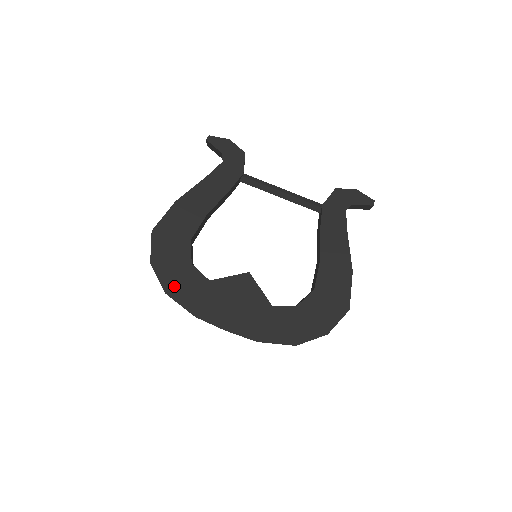
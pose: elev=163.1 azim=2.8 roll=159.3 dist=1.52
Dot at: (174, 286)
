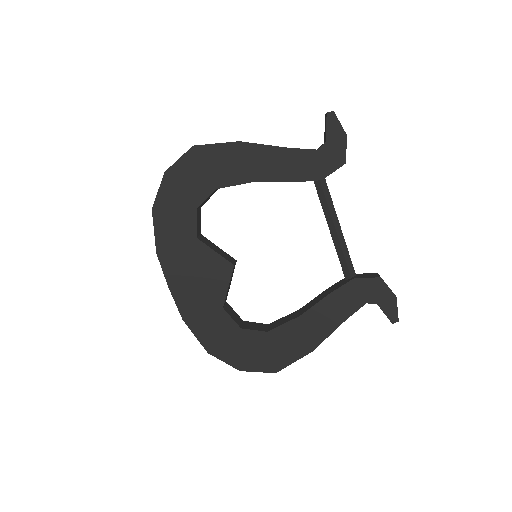
Dot at: (164, 211)
